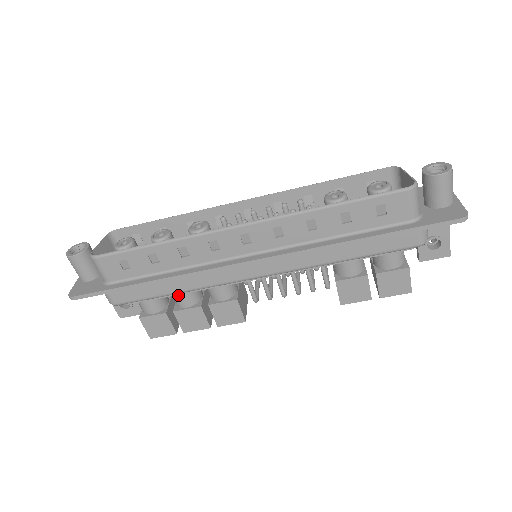
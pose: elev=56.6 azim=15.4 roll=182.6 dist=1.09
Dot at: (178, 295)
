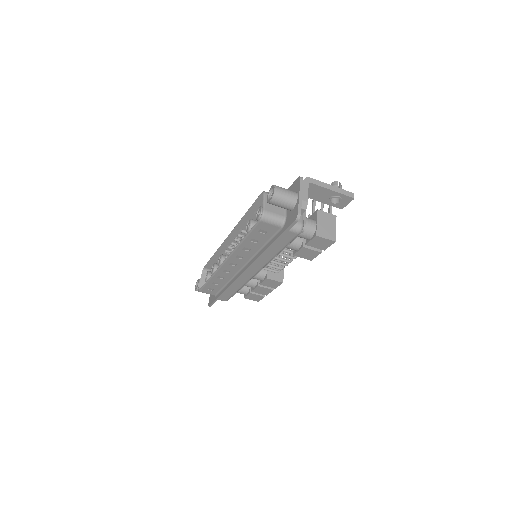
Dot at: occluded
